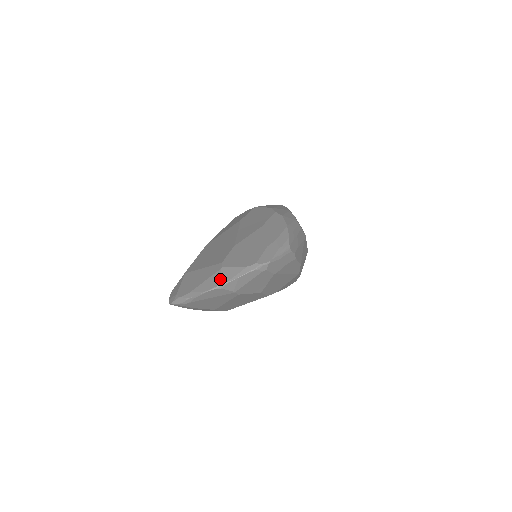
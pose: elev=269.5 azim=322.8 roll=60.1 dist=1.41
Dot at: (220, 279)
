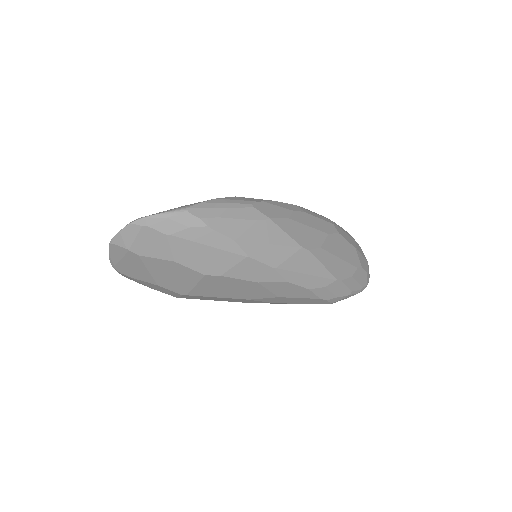
Dot at: occluded
